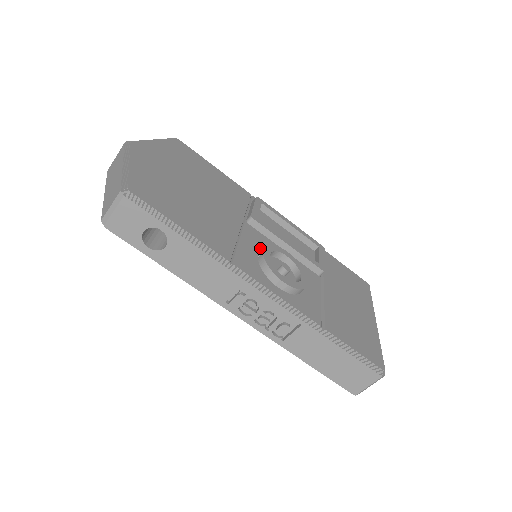
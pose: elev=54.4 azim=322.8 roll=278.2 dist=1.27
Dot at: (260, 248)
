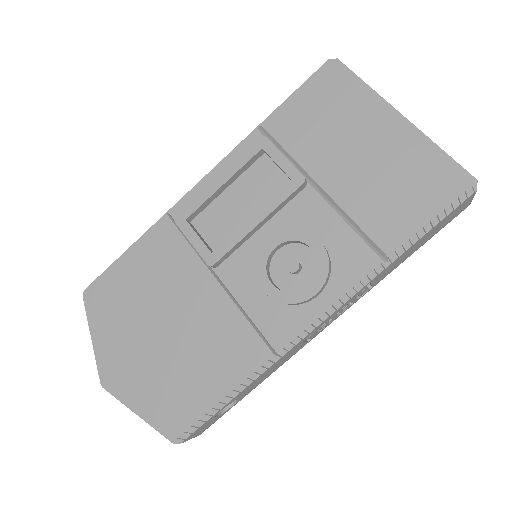
Dot at: (256, 278)
